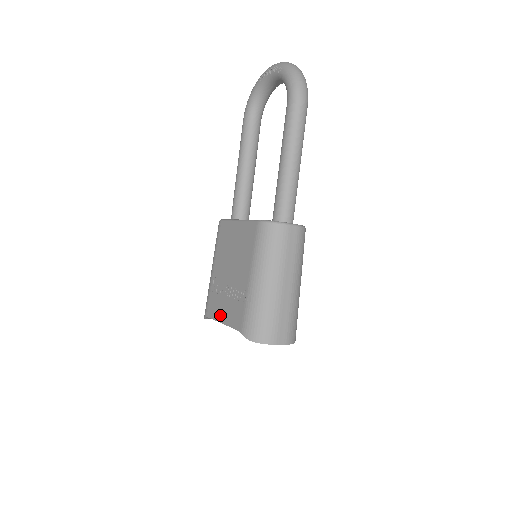
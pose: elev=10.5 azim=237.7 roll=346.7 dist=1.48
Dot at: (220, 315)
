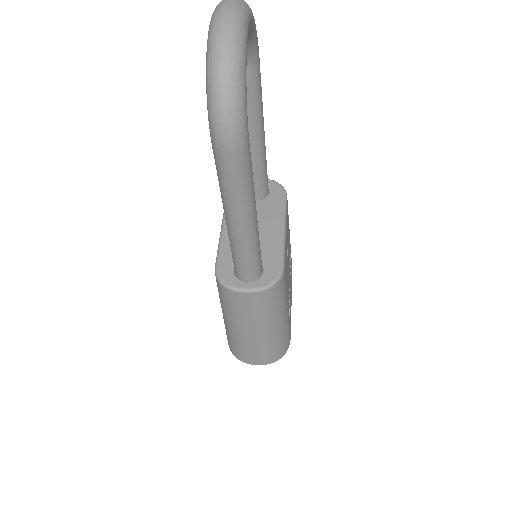
Dot at: occluded
